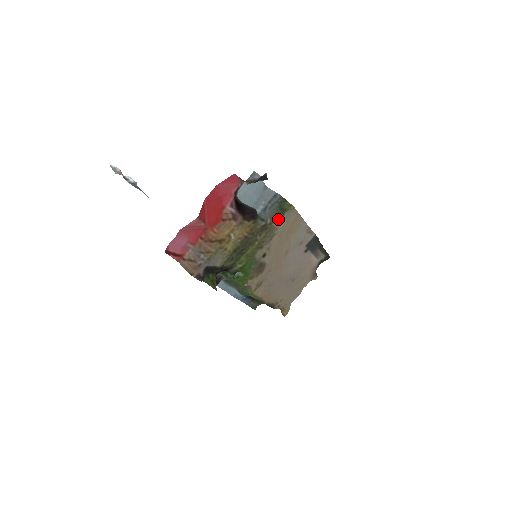
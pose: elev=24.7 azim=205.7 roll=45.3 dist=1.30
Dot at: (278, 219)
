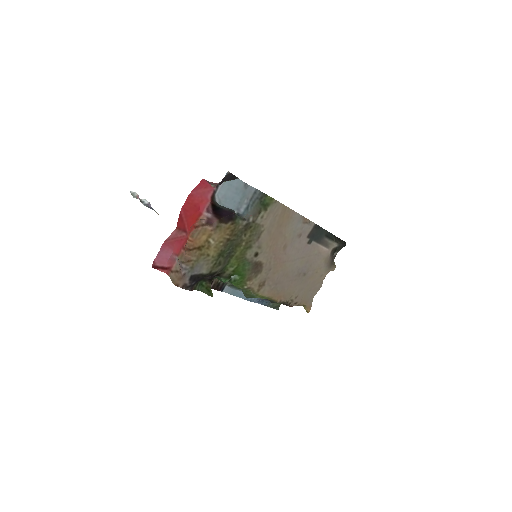
Dot at: (261, 215)
